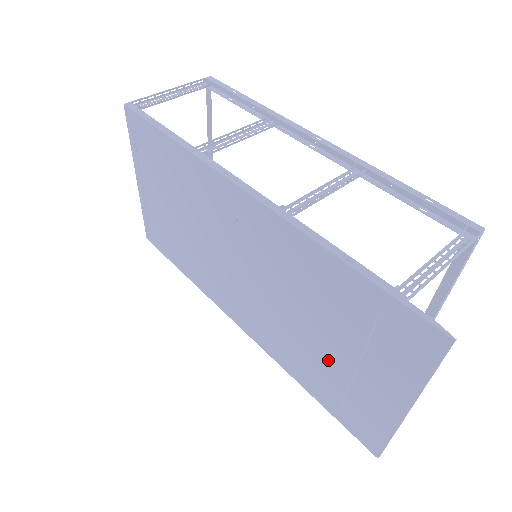
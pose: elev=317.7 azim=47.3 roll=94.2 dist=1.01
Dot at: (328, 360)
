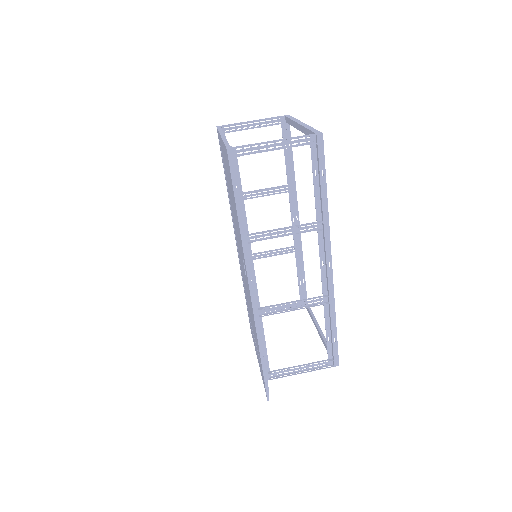
Dot at: (250, 317)
